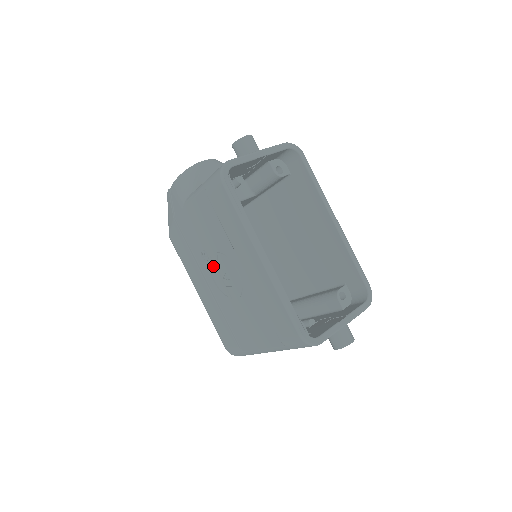
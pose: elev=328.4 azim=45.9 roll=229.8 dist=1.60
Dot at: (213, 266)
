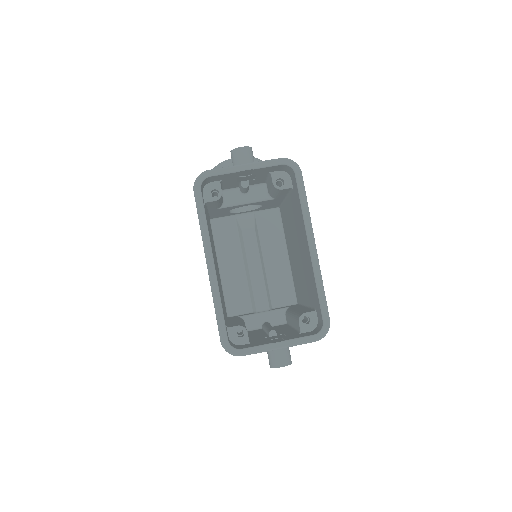
Dot at: occluded
